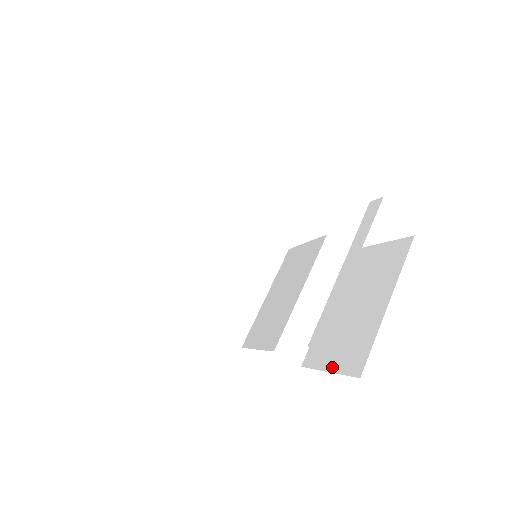
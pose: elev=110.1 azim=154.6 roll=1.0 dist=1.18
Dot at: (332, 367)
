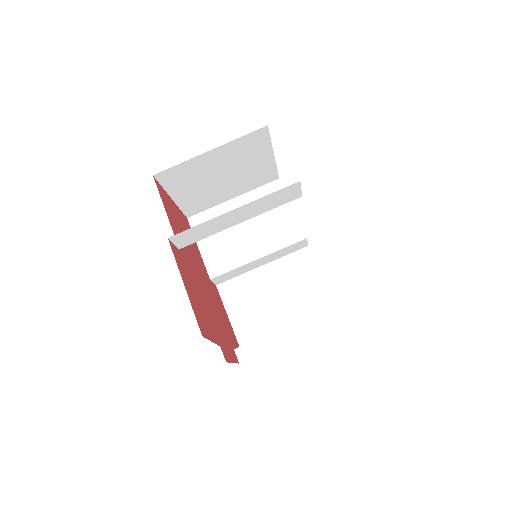
Dot at: (233, 319)
